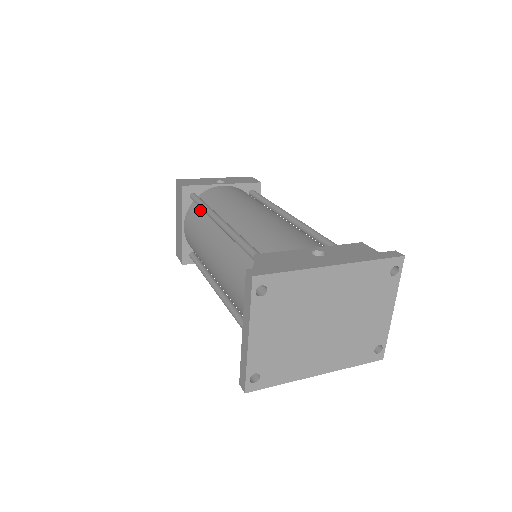
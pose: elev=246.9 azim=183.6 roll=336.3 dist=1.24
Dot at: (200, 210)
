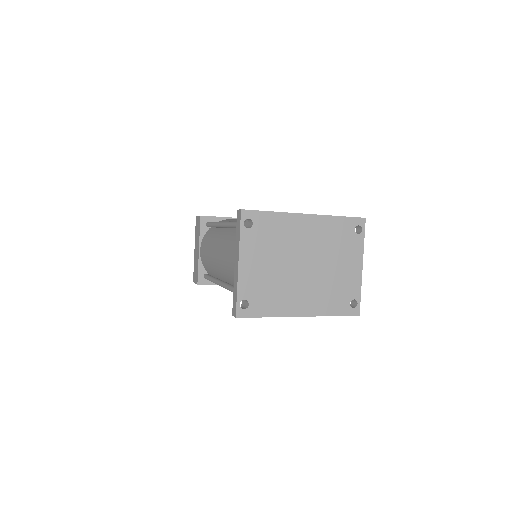
Dot at: (213, 230)
